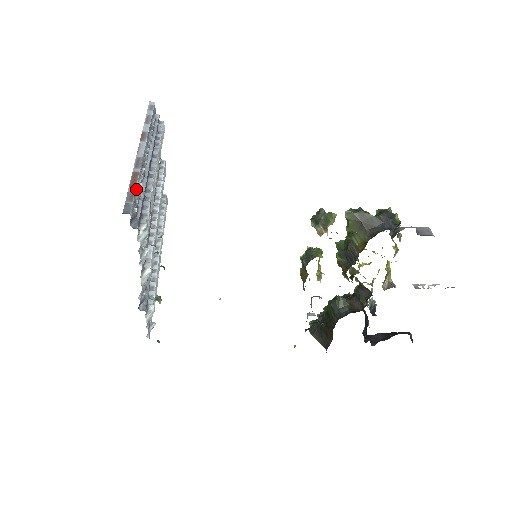
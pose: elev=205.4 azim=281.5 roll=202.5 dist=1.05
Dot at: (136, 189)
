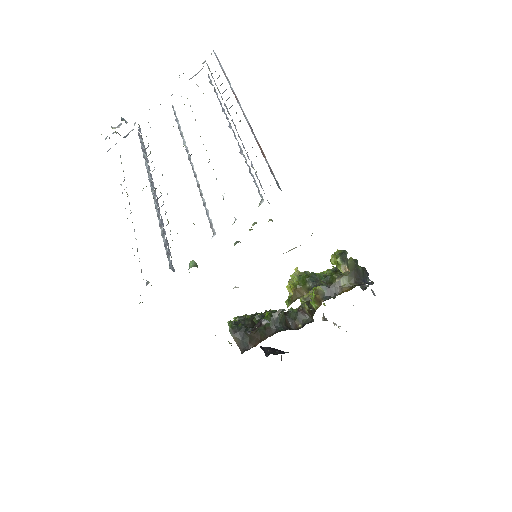
Dot at: (267, 162)
